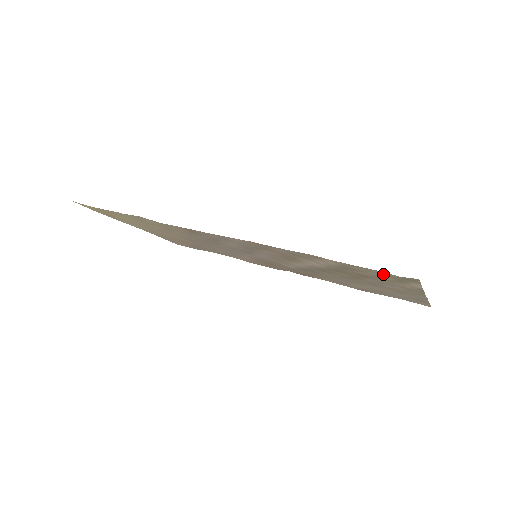
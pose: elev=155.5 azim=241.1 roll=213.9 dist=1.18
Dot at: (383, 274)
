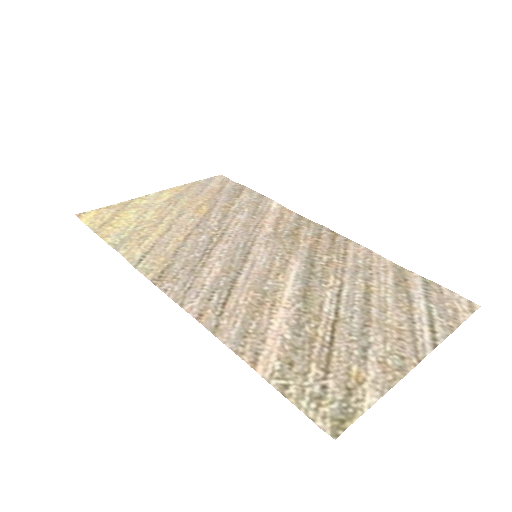
Dot at: (314, 402)
